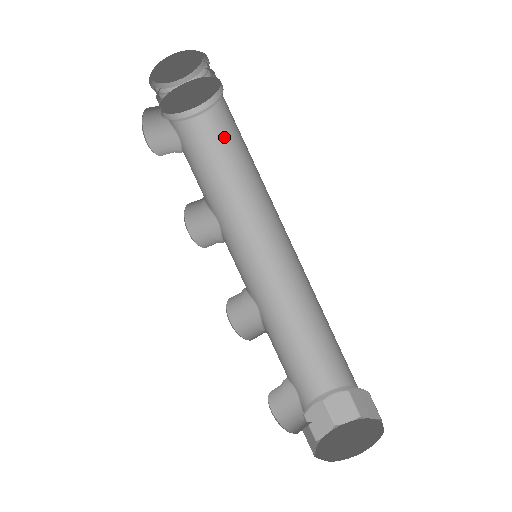
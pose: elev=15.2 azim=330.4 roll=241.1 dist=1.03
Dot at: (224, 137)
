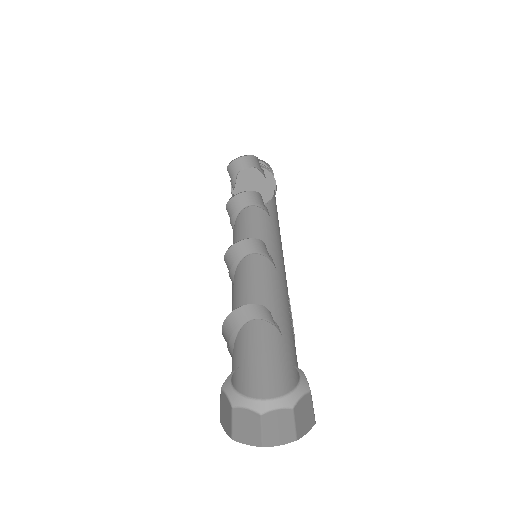
Dot at: (251, 220)
